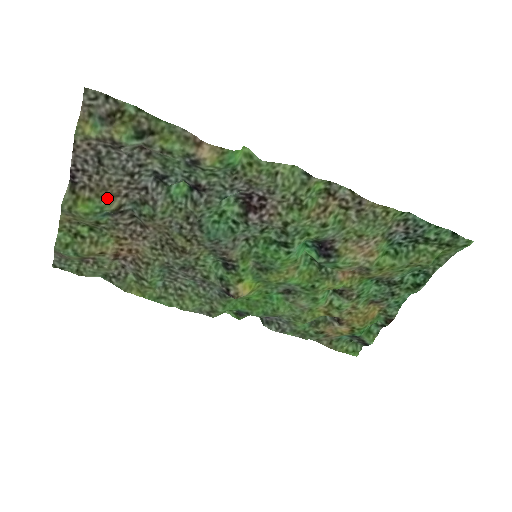
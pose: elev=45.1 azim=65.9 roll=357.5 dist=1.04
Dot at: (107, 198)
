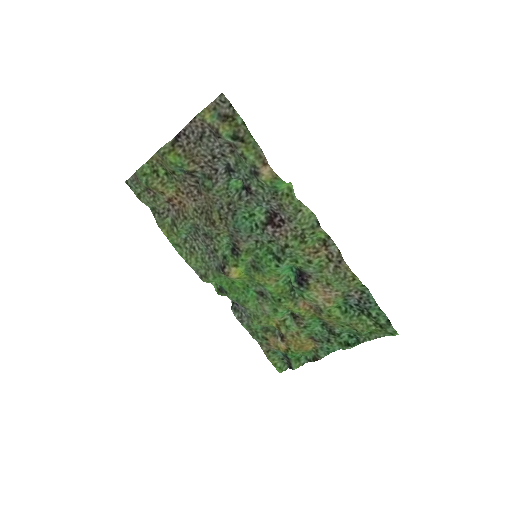
Dot at: (190, 161)
